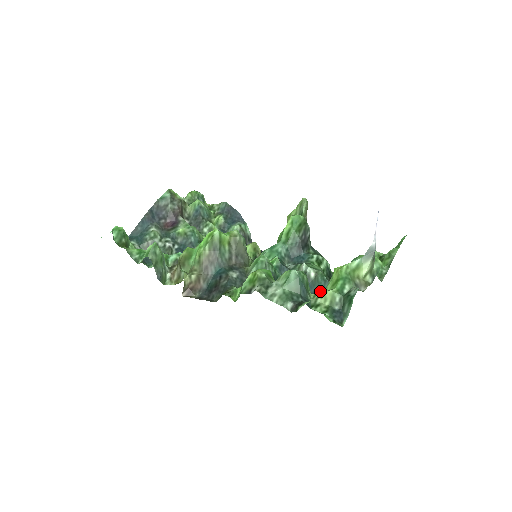
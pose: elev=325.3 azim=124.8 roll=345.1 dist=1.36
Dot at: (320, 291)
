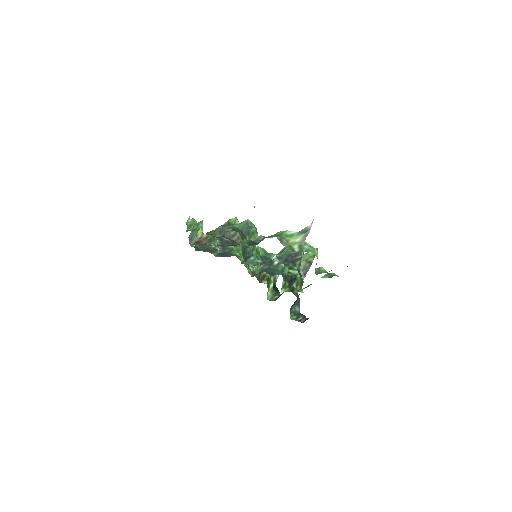
Dot at: (274, 273)
